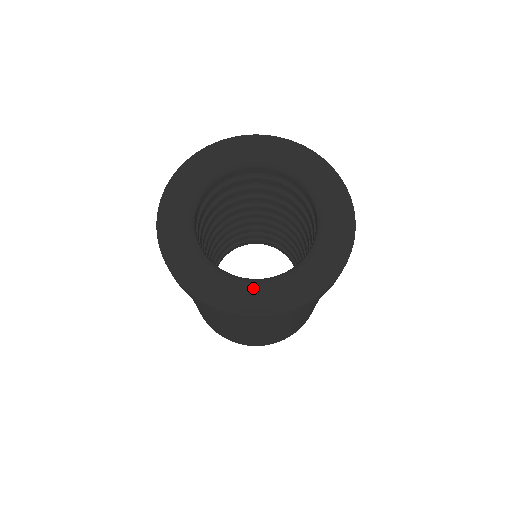
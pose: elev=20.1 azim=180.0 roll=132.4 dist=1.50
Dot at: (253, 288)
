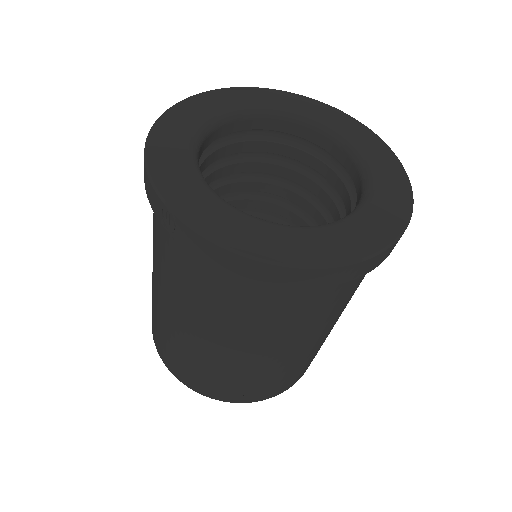
Dot at: (282, 232)
